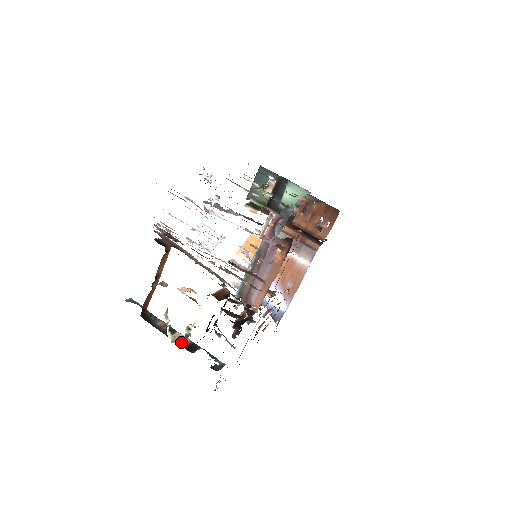
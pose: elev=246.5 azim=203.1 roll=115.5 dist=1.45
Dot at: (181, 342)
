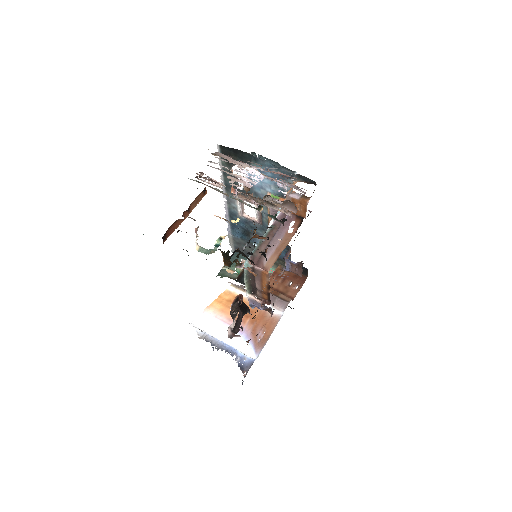
Dot at: (209, 251)
